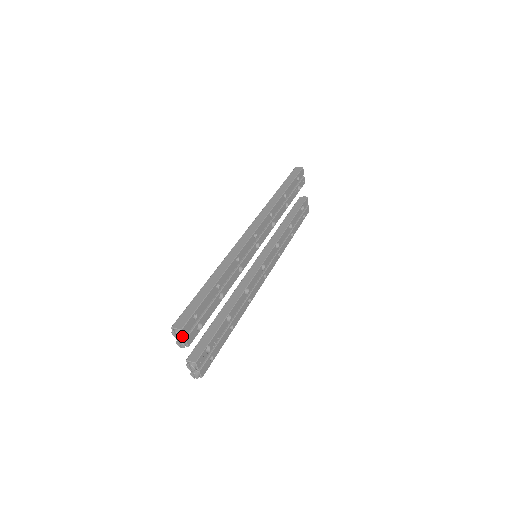
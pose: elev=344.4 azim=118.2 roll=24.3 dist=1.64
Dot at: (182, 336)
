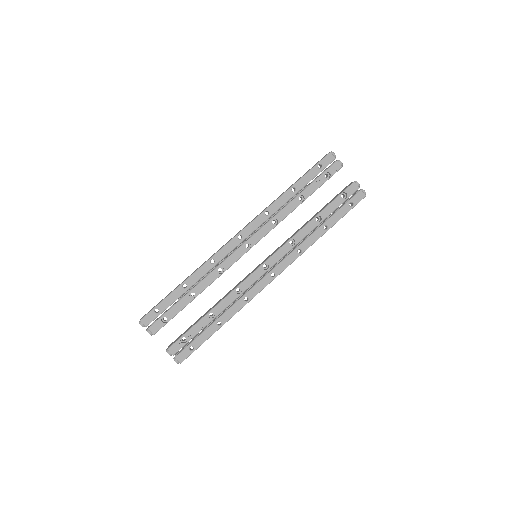
Dot at: (145, 326)
